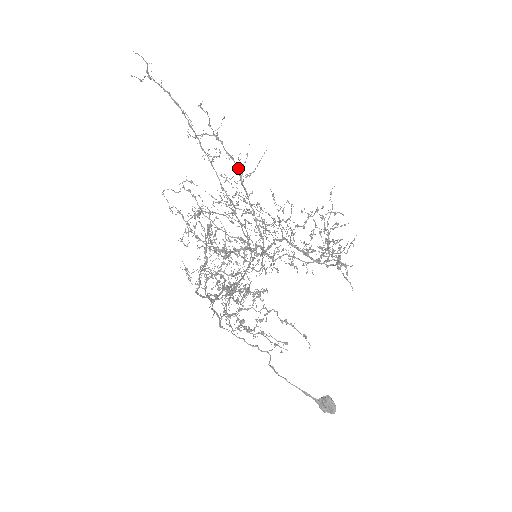
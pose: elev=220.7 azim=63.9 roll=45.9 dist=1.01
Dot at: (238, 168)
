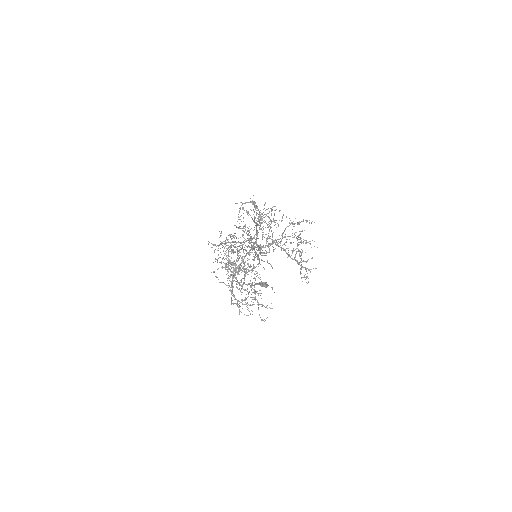
Dot at: occluded
